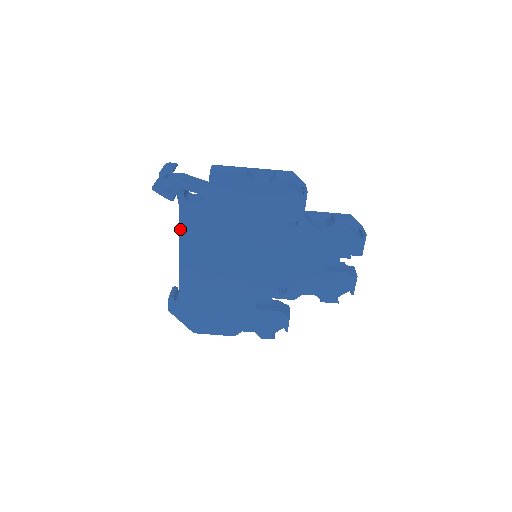
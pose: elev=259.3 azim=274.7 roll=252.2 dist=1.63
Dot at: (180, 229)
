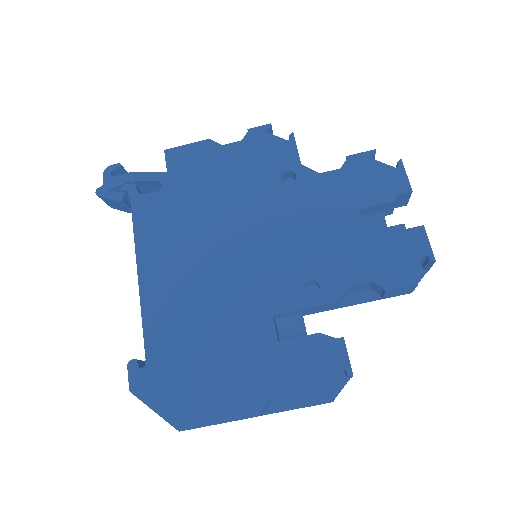
Dot at: (135, 236)
